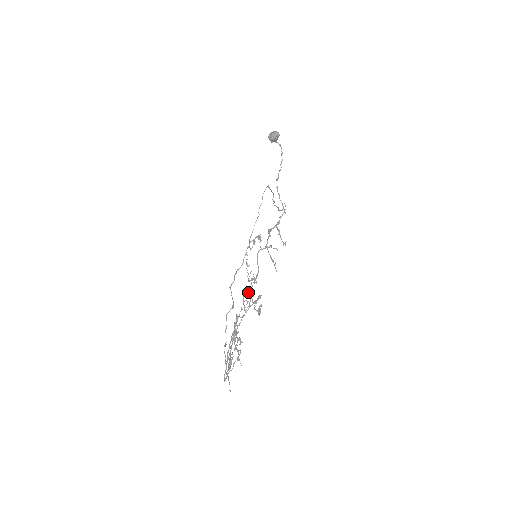
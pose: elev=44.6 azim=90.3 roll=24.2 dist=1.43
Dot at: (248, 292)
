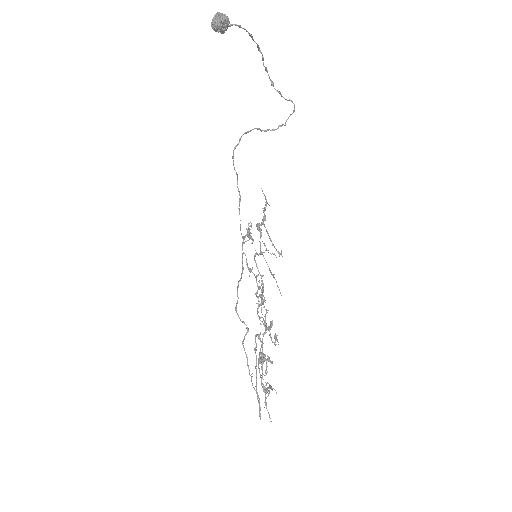
Dot at: (261, 304)
